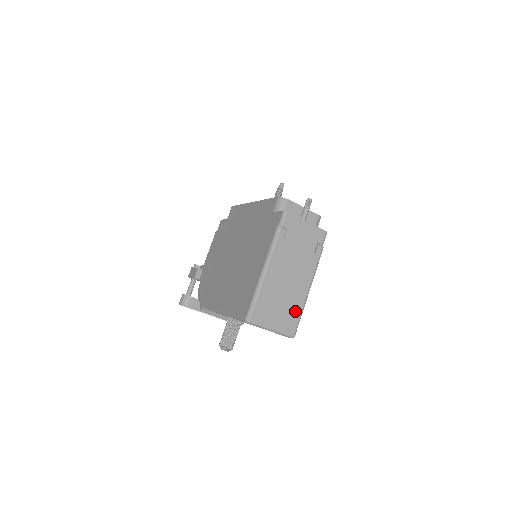
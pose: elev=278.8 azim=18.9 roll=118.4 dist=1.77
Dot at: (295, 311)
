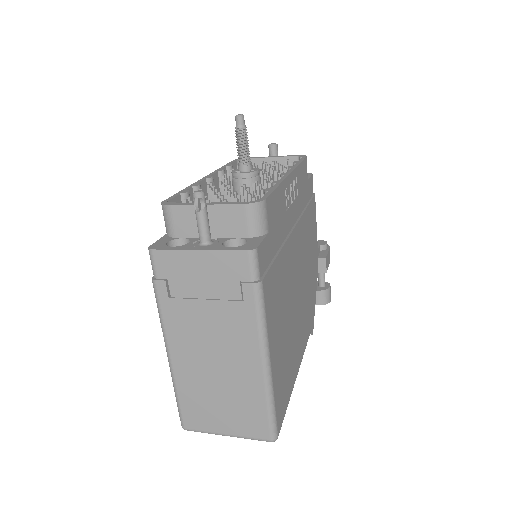
Dot at: (254, 405)
